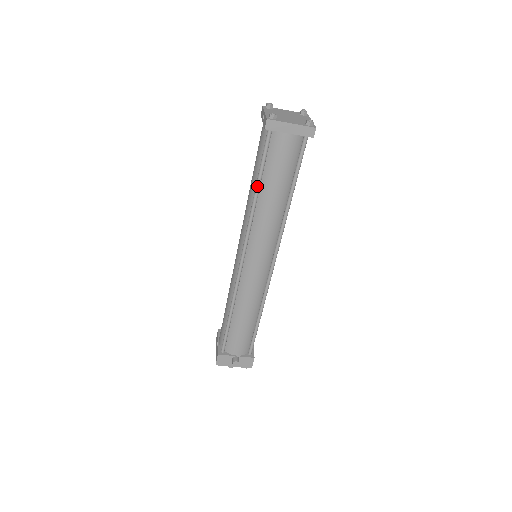
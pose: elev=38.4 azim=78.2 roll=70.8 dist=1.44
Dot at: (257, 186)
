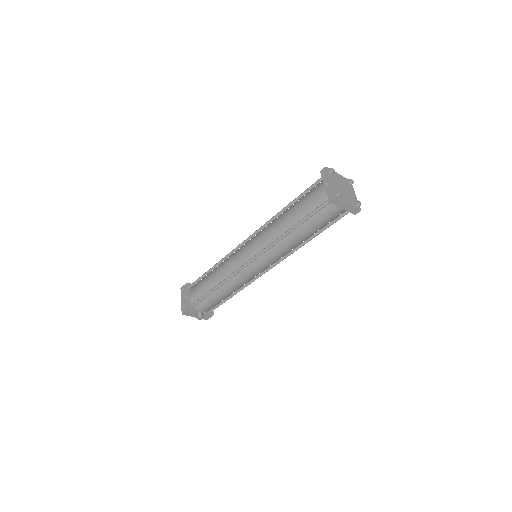
Dot at: (295, 227)
